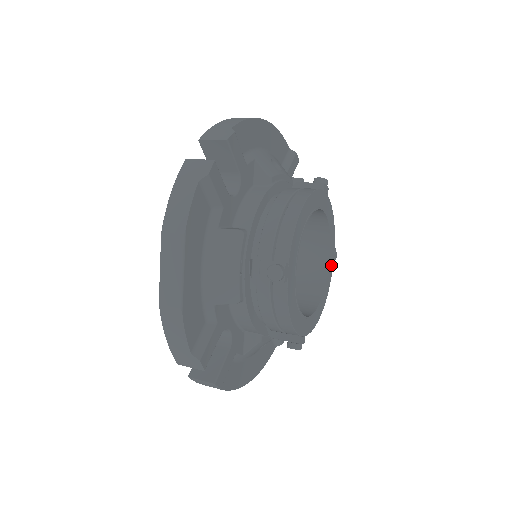
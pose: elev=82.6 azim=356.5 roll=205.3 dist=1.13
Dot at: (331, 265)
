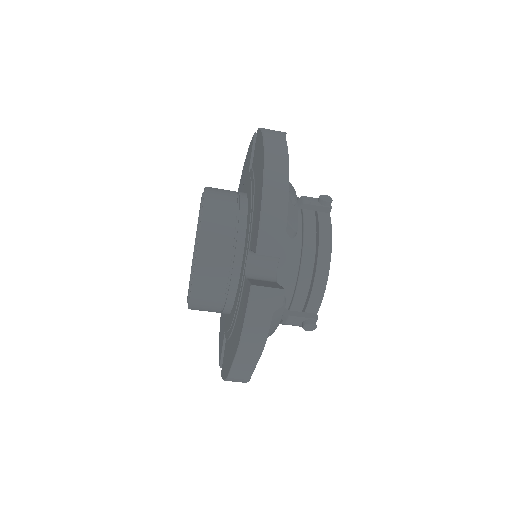
Dot at: occluded
